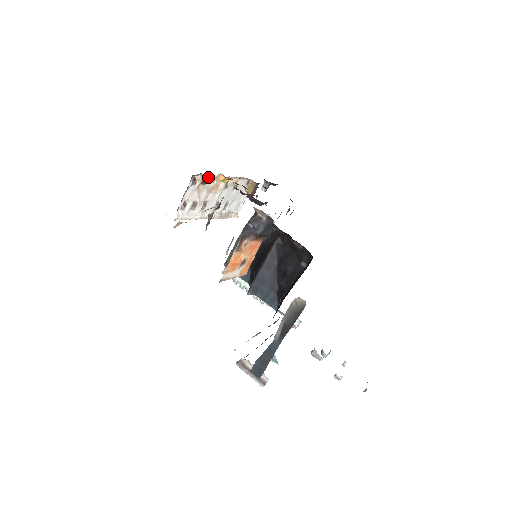
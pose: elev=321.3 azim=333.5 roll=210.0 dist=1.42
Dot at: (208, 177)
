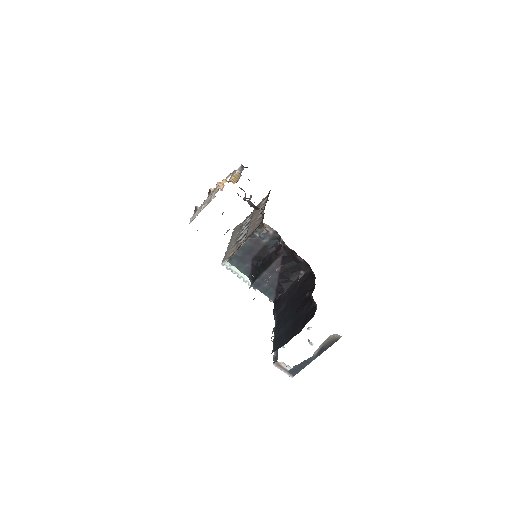
Dot at: (217, 185)
